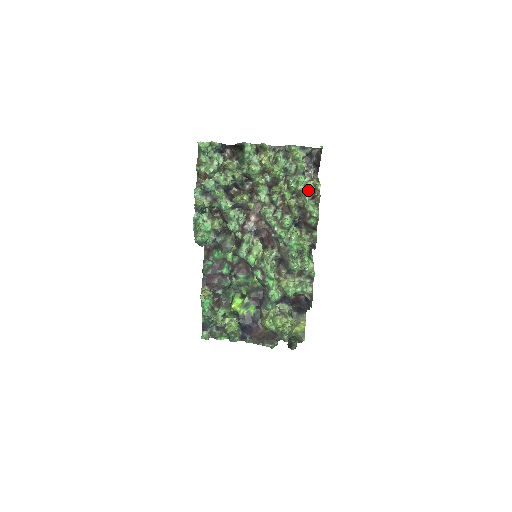
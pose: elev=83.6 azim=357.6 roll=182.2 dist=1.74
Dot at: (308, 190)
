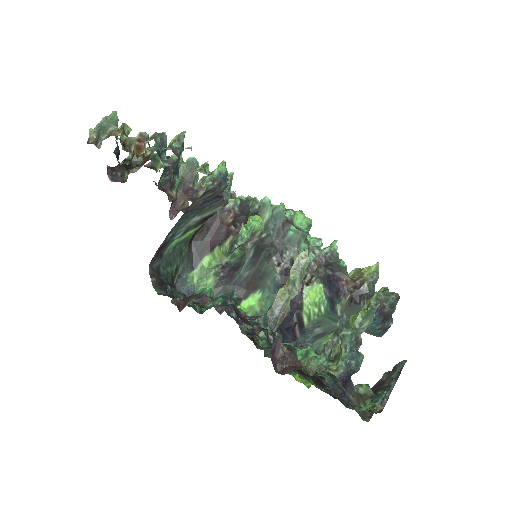
Dot at: occluded
